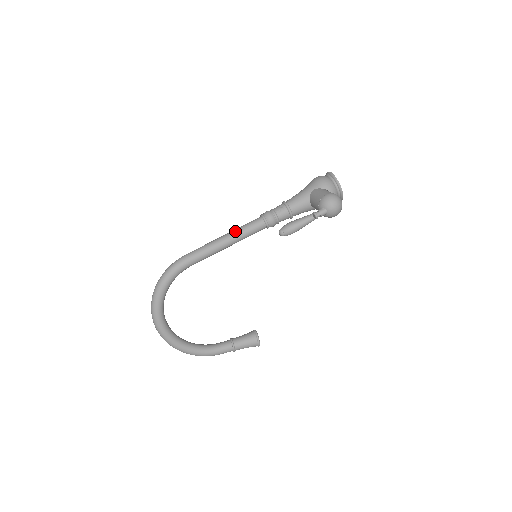
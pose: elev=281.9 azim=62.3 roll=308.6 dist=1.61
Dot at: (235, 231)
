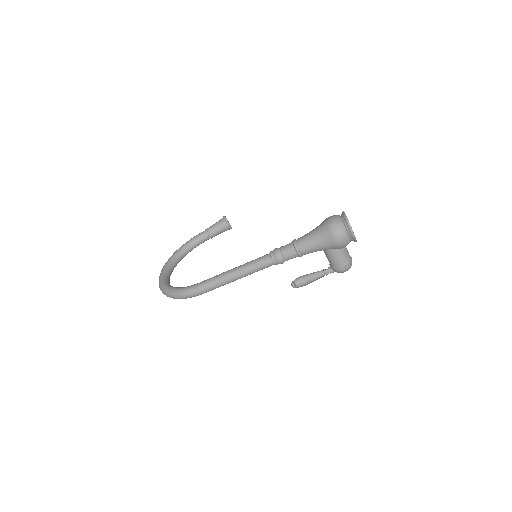
Dot at: (247, 275)
